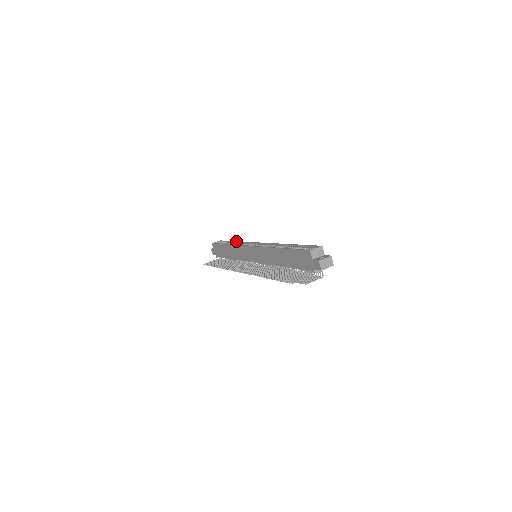
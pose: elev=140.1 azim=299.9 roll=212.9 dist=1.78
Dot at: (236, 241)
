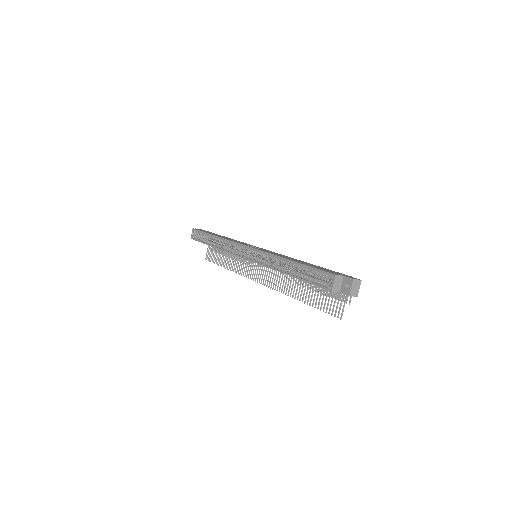
Dot at: (215, 237)
